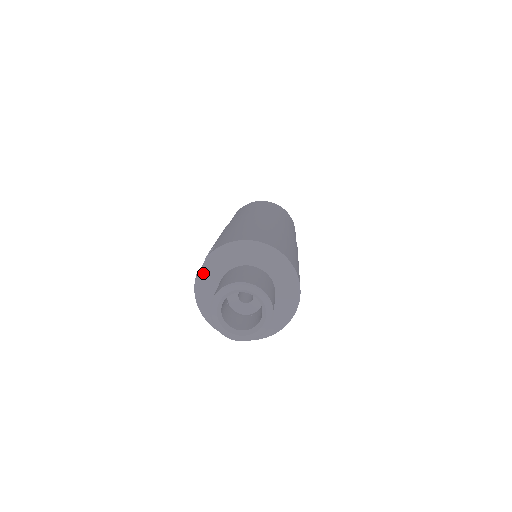
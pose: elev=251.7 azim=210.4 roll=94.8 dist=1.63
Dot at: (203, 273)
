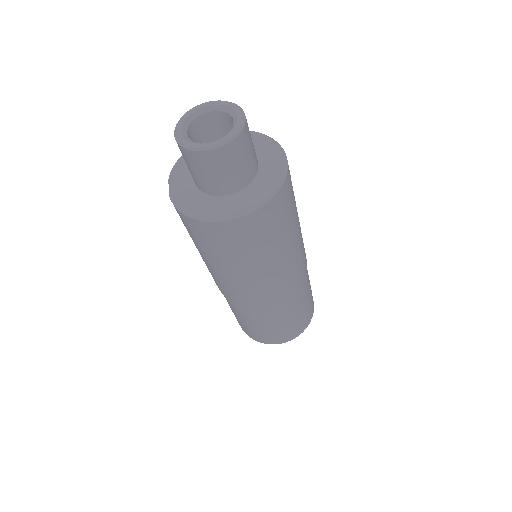
Dot at: (174, 190)
